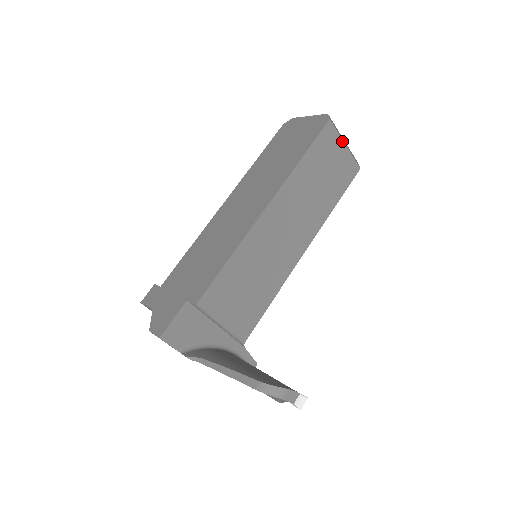
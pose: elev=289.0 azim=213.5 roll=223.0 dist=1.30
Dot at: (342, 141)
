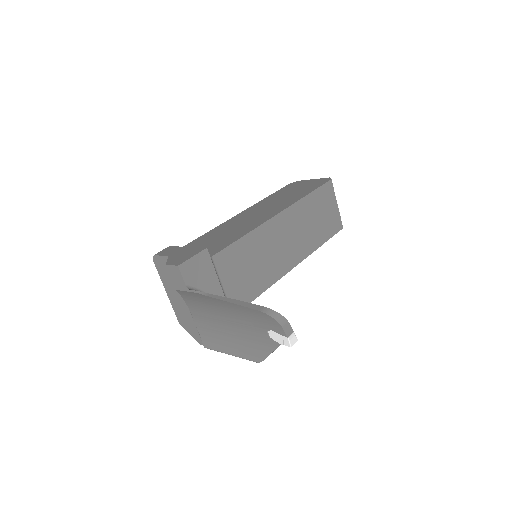
Dot at: (336, 200)
